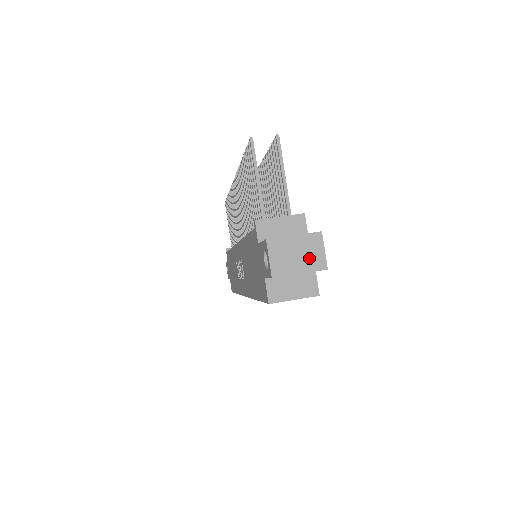
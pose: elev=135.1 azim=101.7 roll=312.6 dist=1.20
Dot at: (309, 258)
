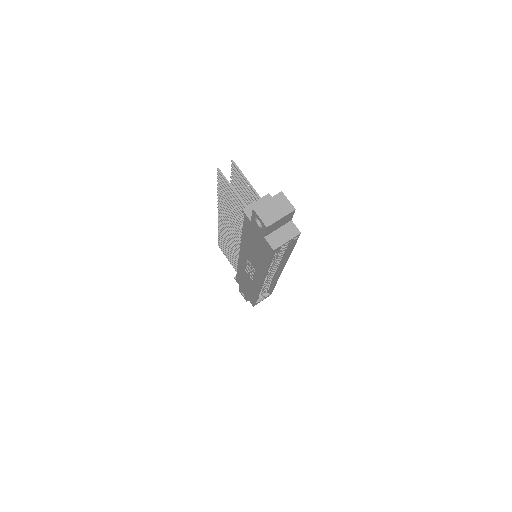
Dot at: (282, 208)
